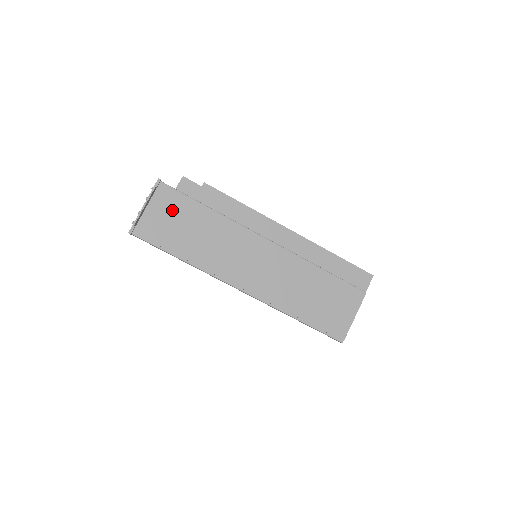
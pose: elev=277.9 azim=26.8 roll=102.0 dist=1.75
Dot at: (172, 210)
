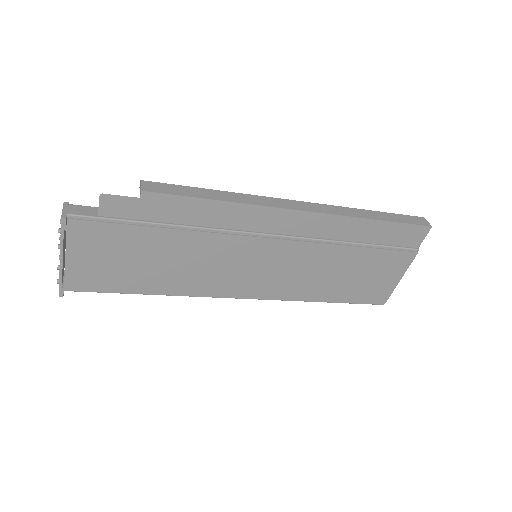
Dot at: (108, 247)
